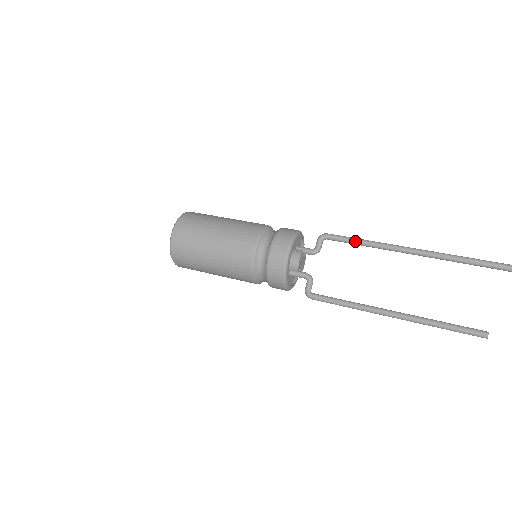
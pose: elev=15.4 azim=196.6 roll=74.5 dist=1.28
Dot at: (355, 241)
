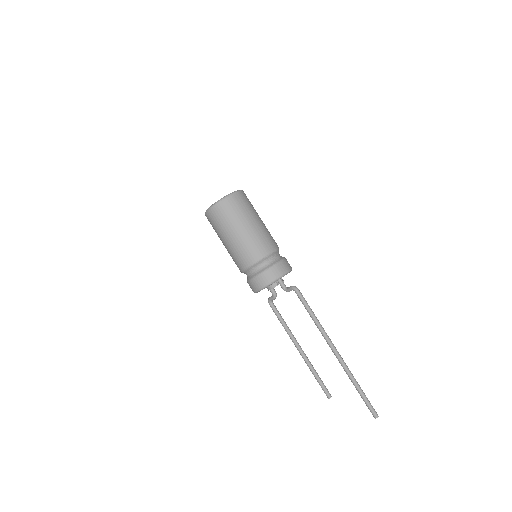
Dot at: (307, 310)
